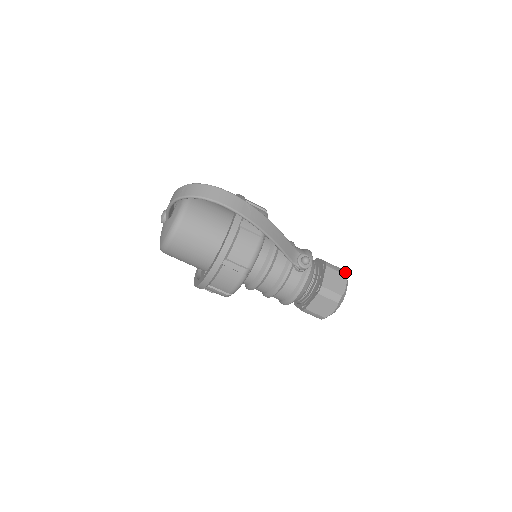
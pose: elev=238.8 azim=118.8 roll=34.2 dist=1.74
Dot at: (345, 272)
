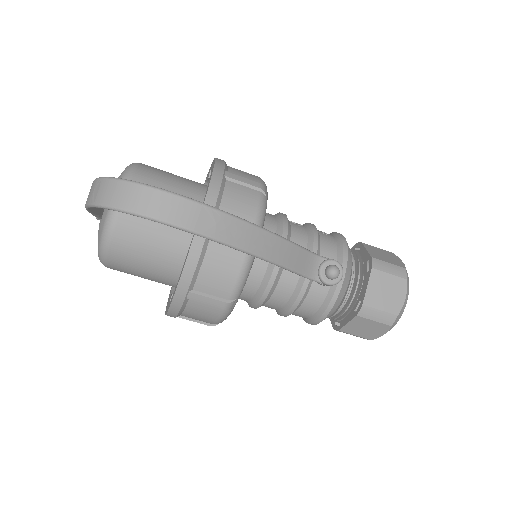
Dot at: (405, 272)
